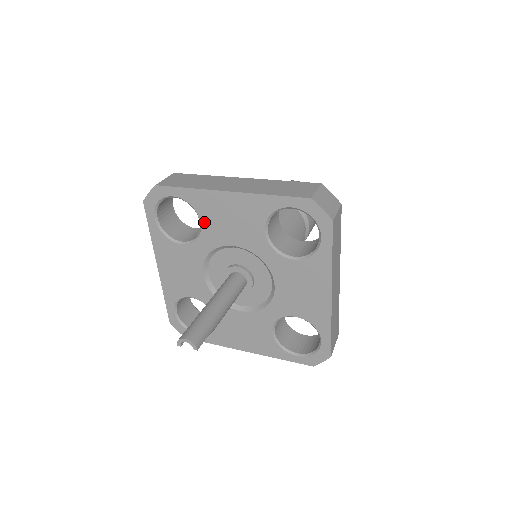
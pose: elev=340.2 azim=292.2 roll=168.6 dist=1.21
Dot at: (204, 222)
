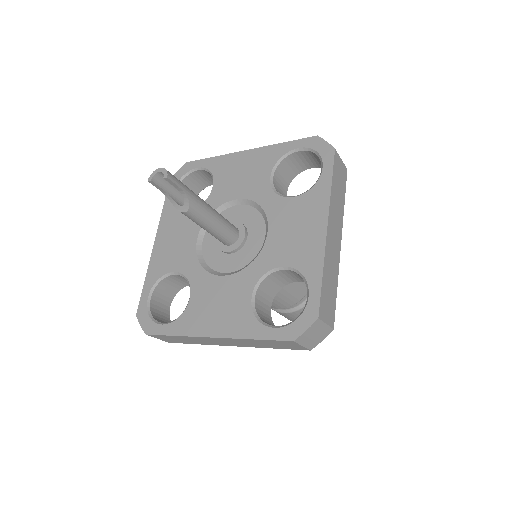
Dot at: (217, 183)
